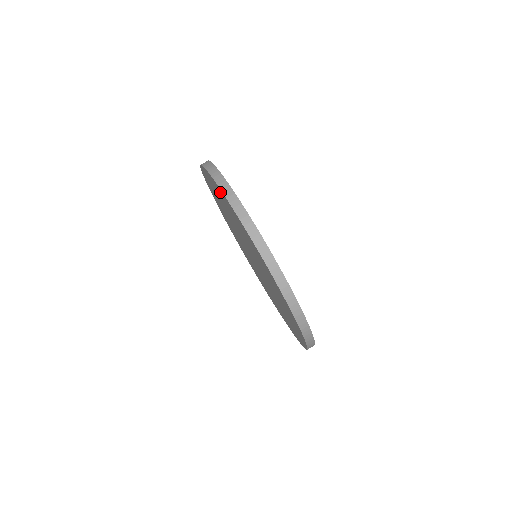
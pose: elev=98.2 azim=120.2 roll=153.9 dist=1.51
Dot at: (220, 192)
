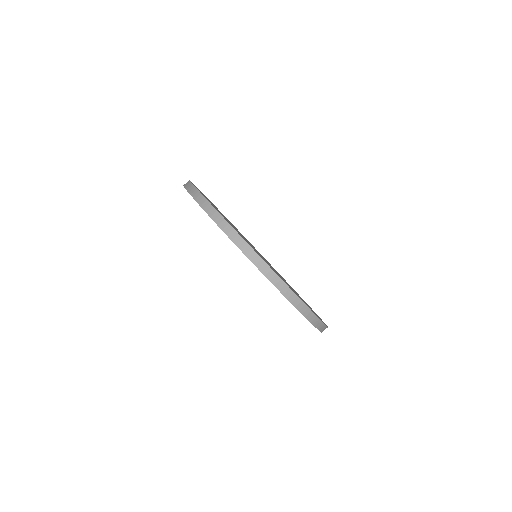
Dot at: occluded
